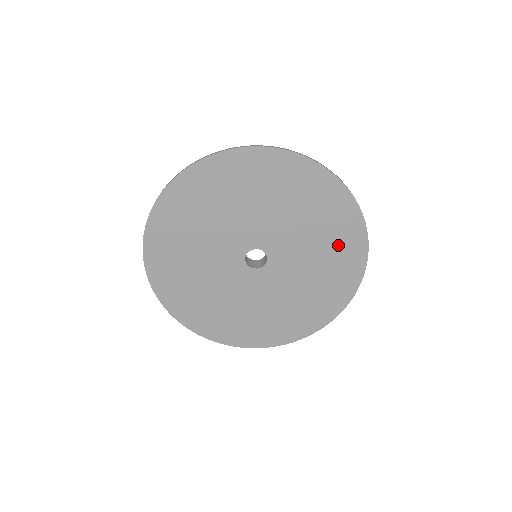
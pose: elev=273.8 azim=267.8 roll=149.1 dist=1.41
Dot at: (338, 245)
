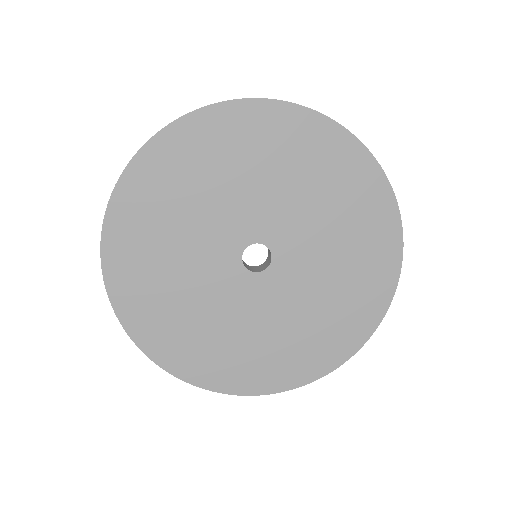
Dot at: (364, 260)
